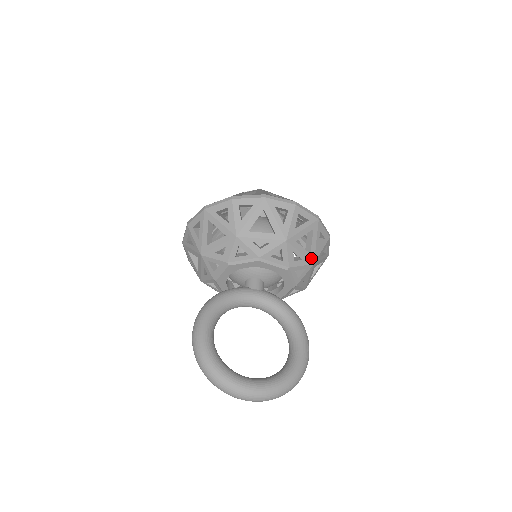
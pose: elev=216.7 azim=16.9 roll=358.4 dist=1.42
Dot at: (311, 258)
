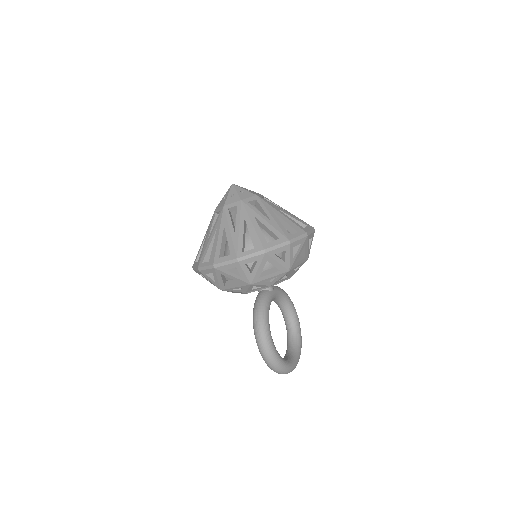
Dot at: occluded
